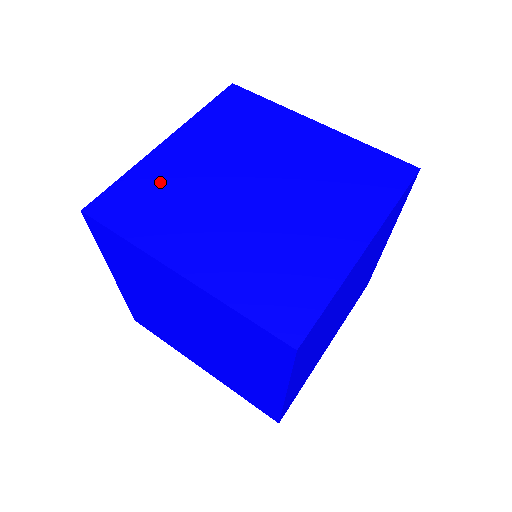
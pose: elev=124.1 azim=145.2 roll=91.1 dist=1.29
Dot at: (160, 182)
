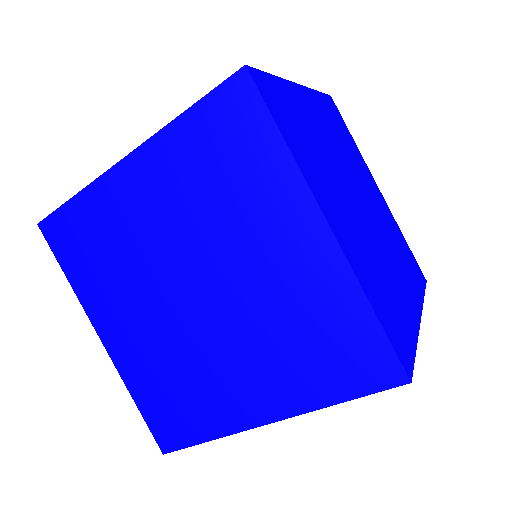
Dot at: (303, 118)
